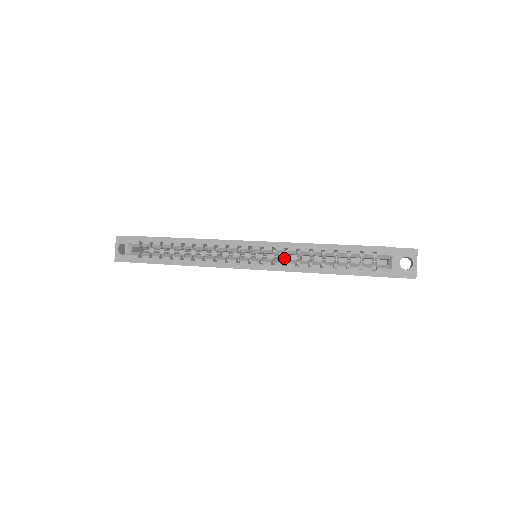
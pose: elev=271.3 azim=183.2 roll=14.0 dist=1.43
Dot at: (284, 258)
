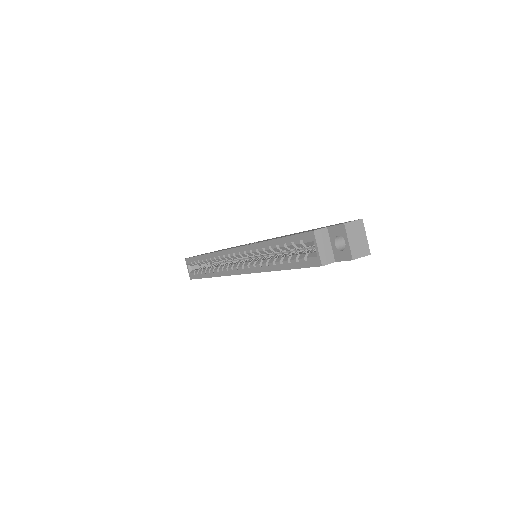
Dot at: (274, 253)
